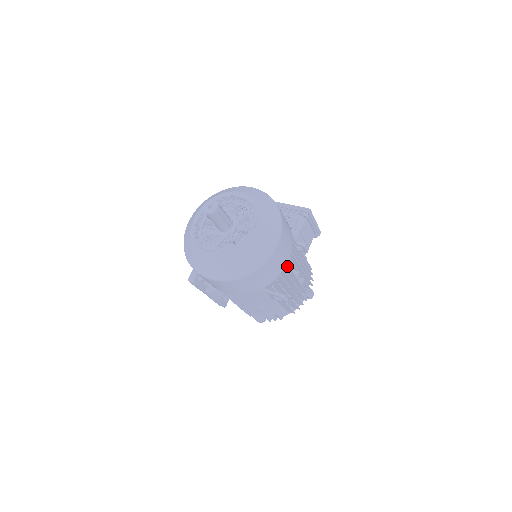
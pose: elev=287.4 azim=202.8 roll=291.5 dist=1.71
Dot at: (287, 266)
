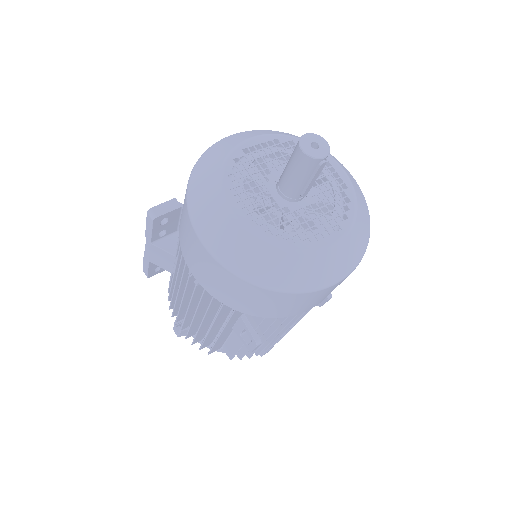
Dot at: occluded
